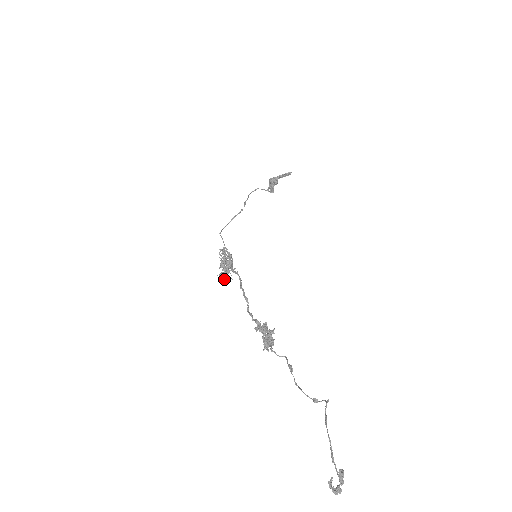
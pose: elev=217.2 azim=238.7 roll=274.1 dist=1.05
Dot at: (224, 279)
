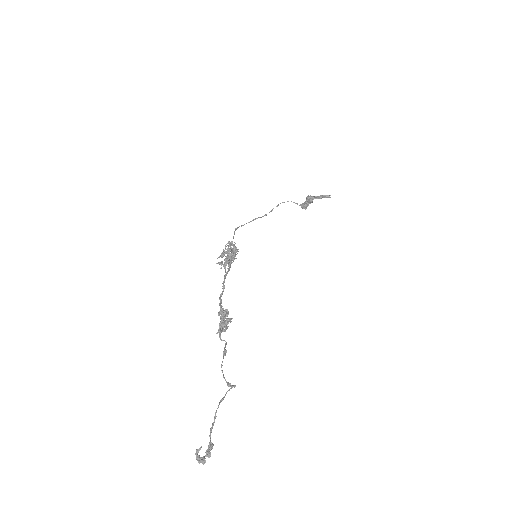
Dot at: (221, 268)
